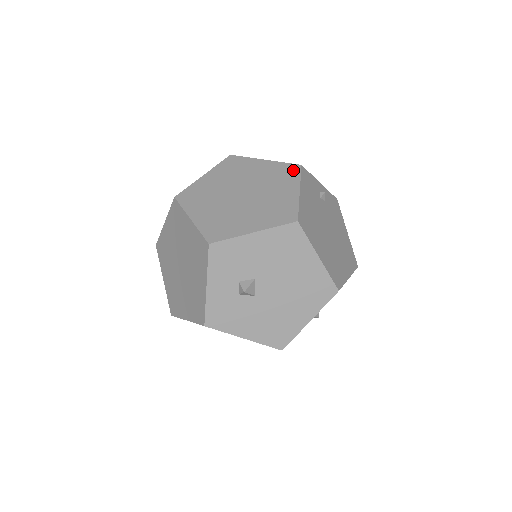
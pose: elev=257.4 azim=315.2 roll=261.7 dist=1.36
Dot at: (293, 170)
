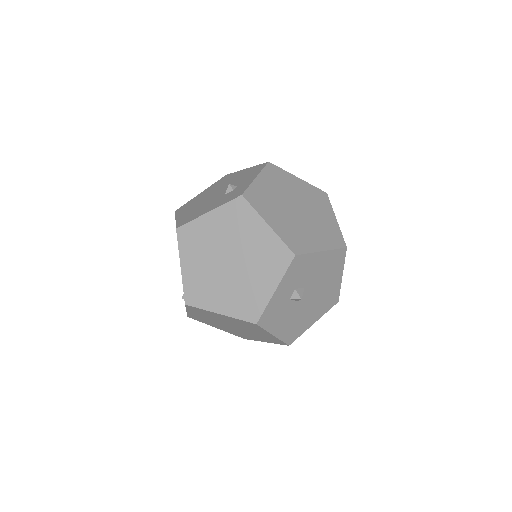
Dot at: (324, 196)
